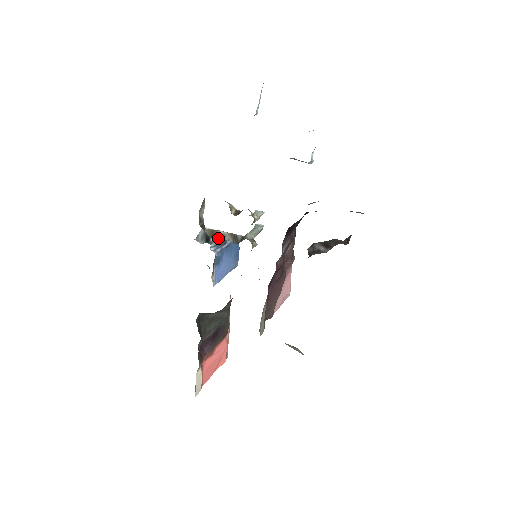
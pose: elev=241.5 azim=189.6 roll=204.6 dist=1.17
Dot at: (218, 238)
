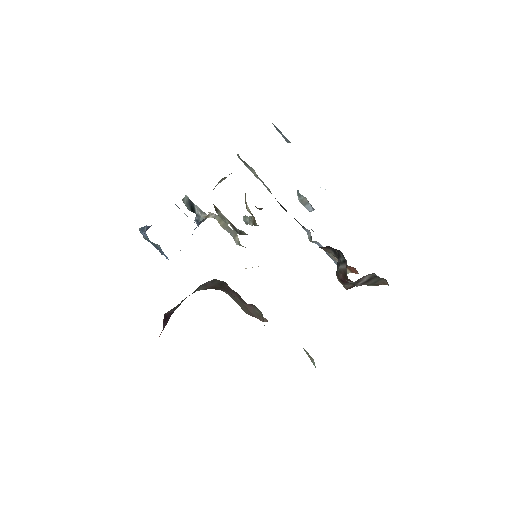
Dot at: (221, 216)
